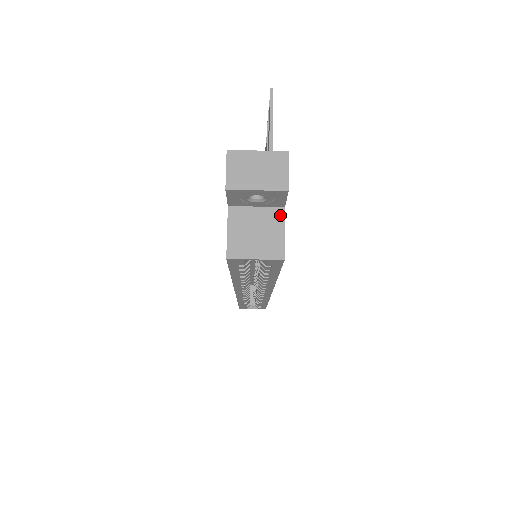
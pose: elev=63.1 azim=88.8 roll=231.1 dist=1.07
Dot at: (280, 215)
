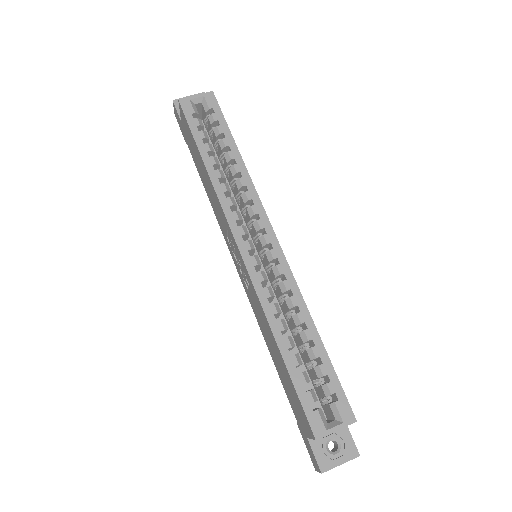
Dot at: occluded
